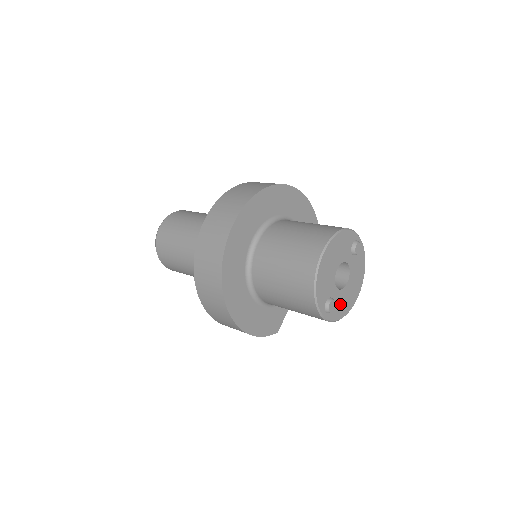
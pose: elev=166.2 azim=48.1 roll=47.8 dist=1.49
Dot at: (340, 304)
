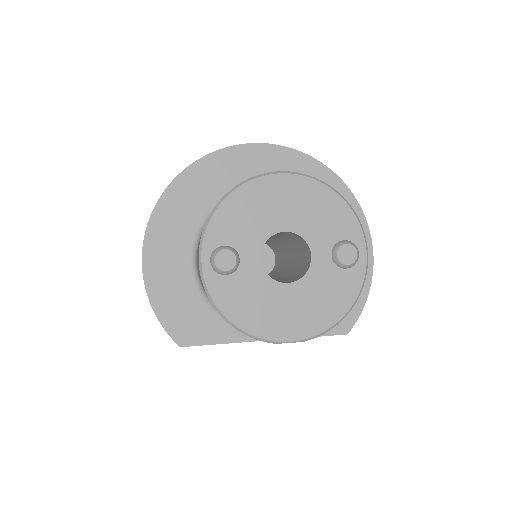
Dot at: (247, 294)
